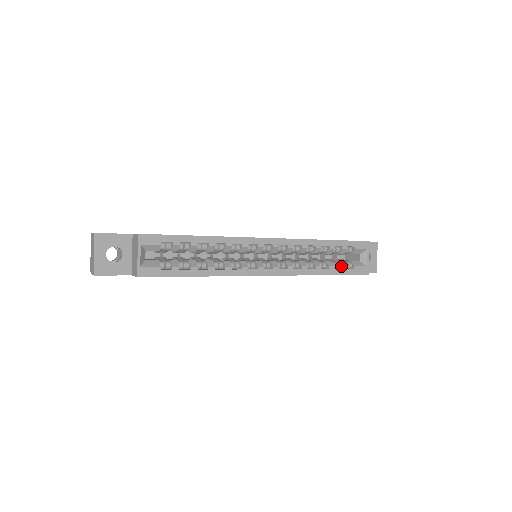
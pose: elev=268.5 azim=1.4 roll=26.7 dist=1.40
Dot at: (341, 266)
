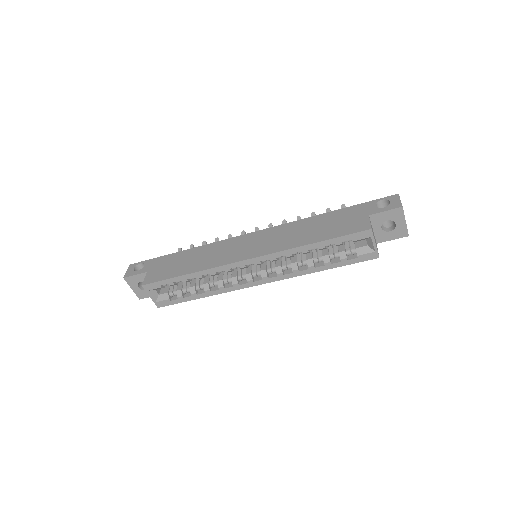
Dot at: (340, 259)
